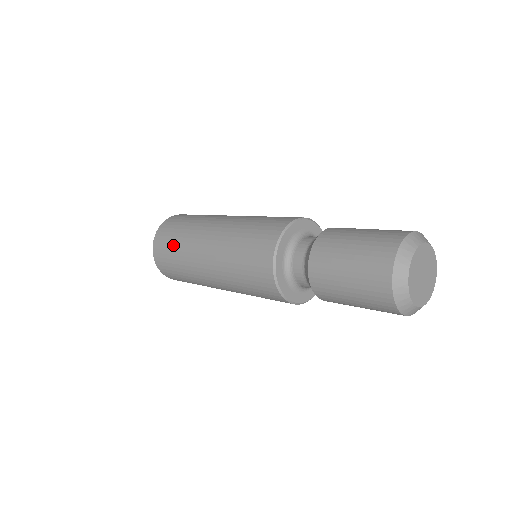
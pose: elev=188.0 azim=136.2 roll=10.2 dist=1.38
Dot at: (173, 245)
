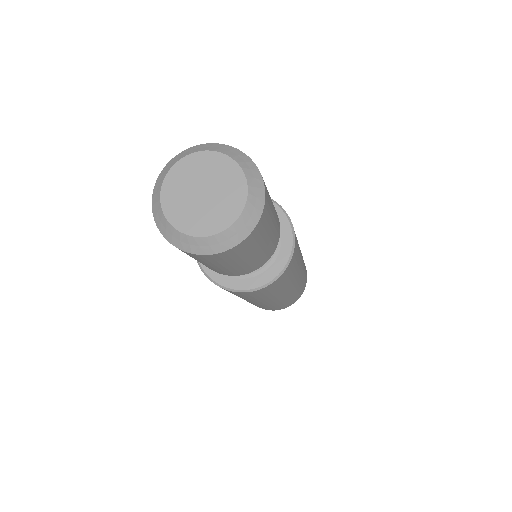
Dot at: occluded
